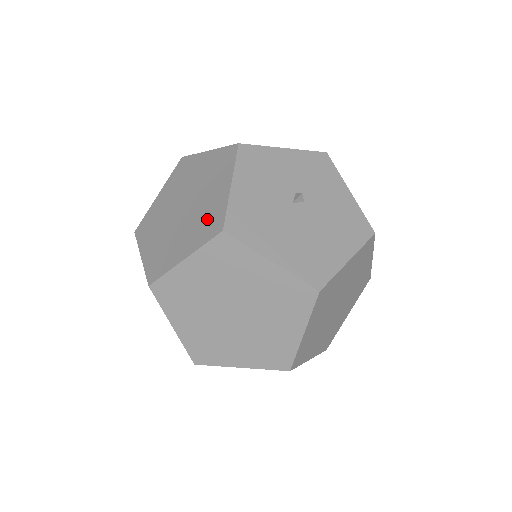
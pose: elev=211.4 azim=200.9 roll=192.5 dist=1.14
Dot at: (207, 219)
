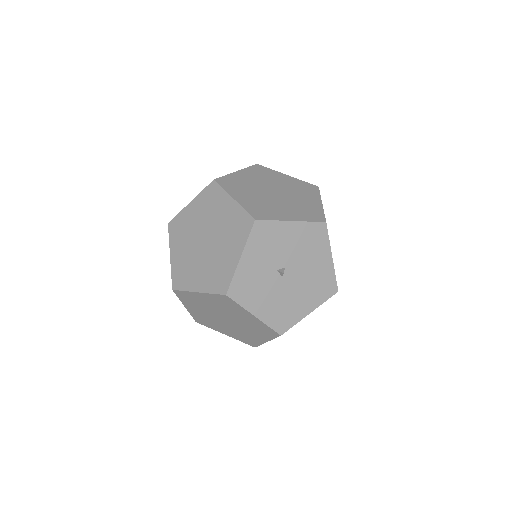
Dot at: (259, 329)
